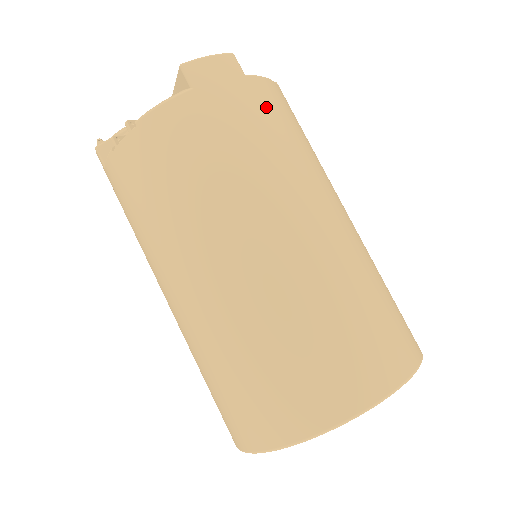
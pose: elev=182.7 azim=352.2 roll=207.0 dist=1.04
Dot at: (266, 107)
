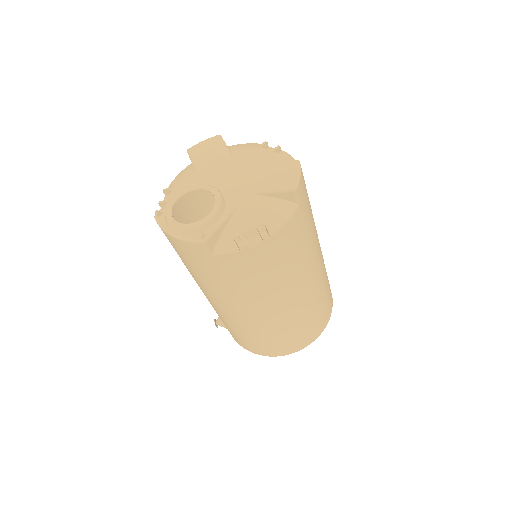
Dot at: occluded
